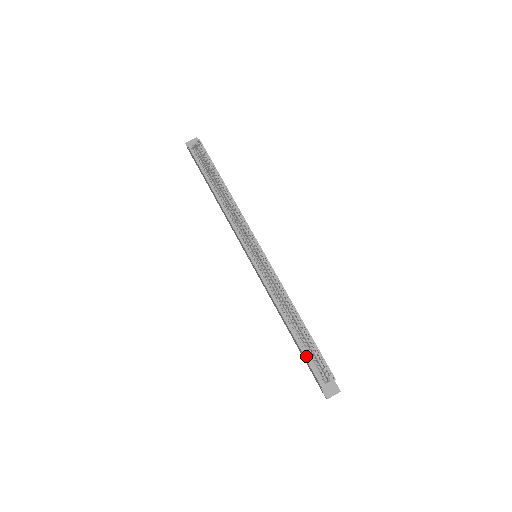
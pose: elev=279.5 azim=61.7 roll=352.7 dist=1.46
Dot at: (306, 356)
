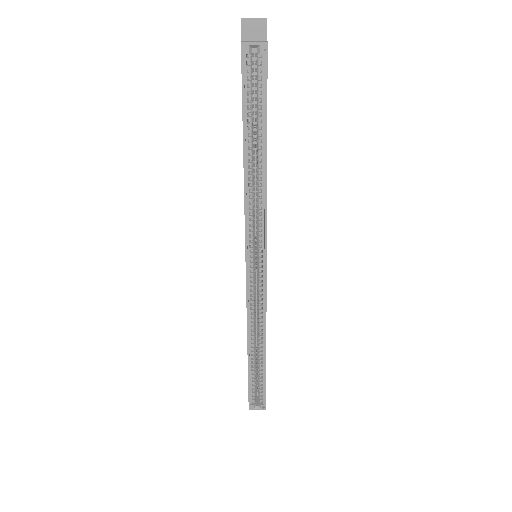
Dot at: (250, 382)
